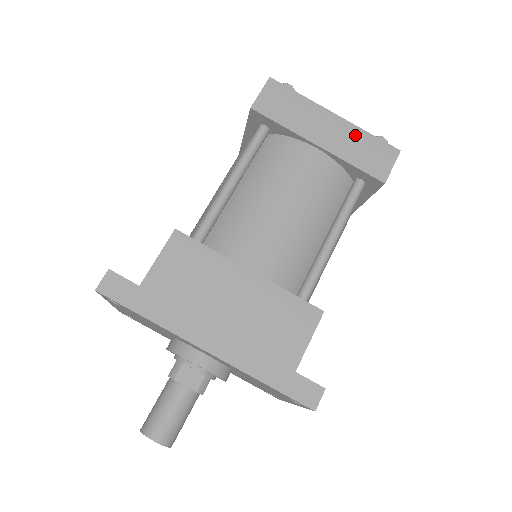
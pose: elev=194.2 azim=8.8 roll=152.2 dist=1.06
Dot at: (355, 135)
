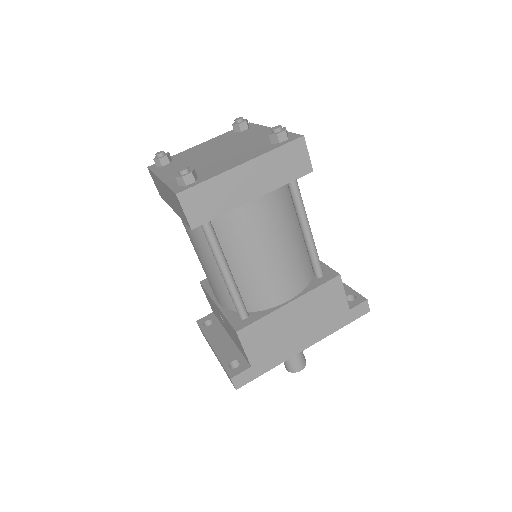
Dot at: (268, 162)
